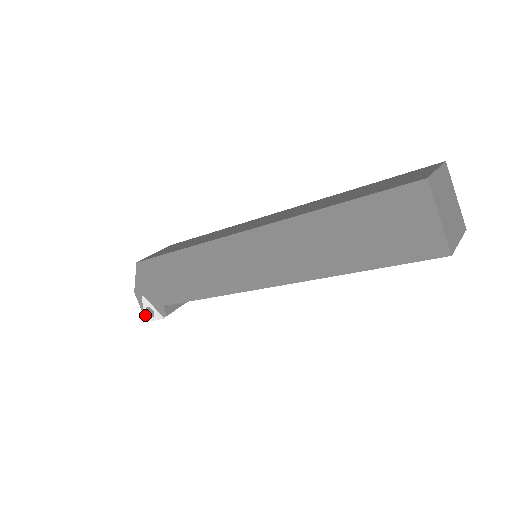
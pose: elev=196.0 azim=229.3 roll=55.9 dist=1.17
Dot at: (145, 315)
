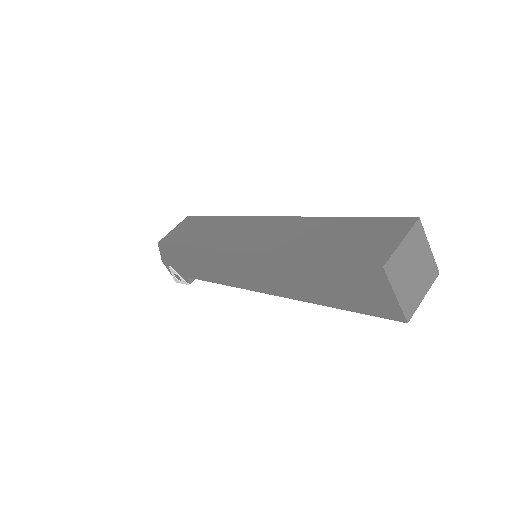
Dot at: (174, 278)
